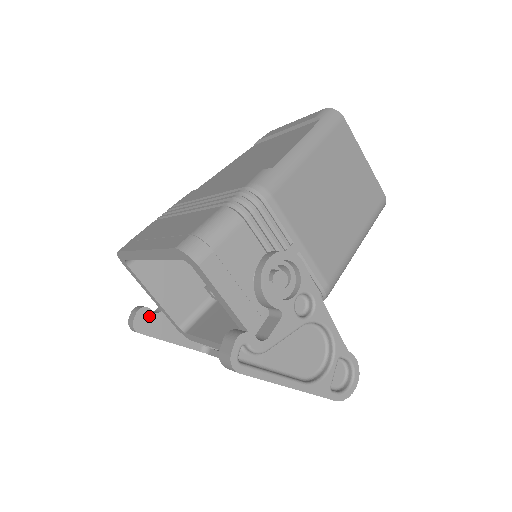
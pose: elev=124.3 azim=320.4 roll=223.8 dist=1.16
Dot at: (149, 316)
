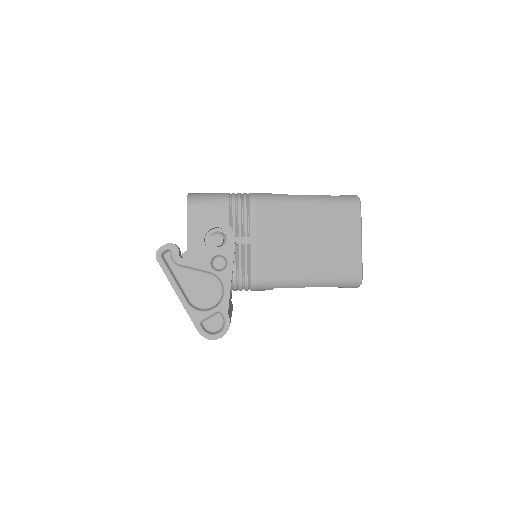
Dot at: occluded
